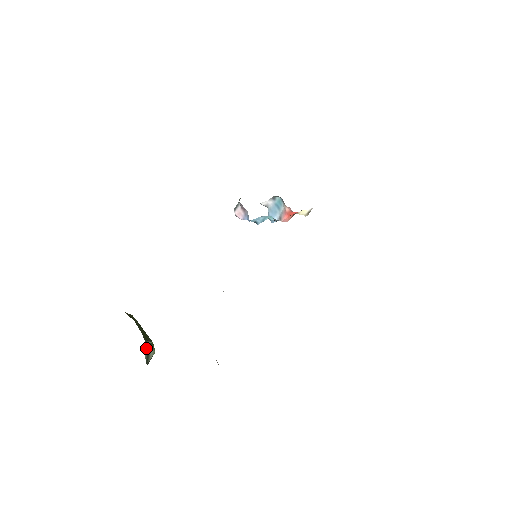
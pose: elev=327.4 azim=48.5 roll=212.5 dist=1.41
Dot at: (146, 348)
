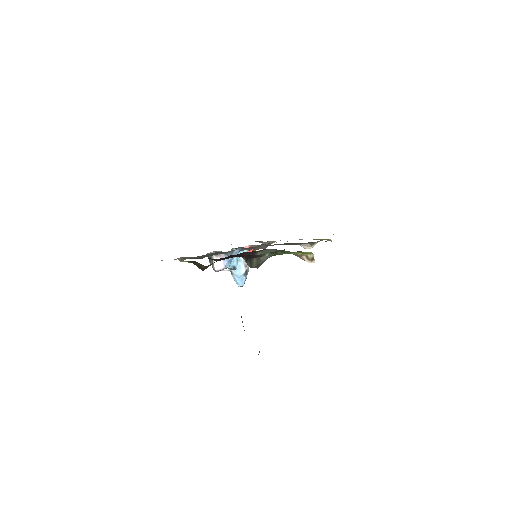
Dot at: occluded
